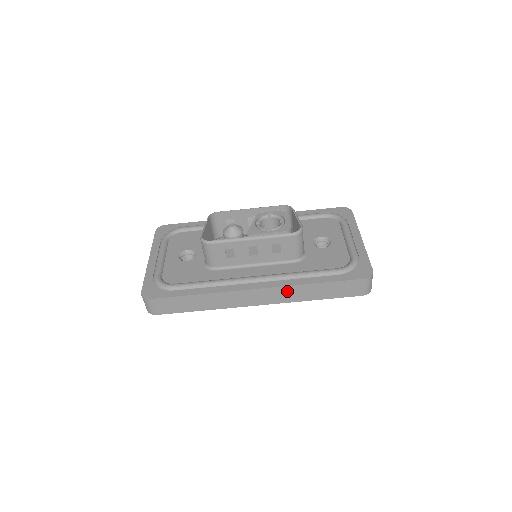
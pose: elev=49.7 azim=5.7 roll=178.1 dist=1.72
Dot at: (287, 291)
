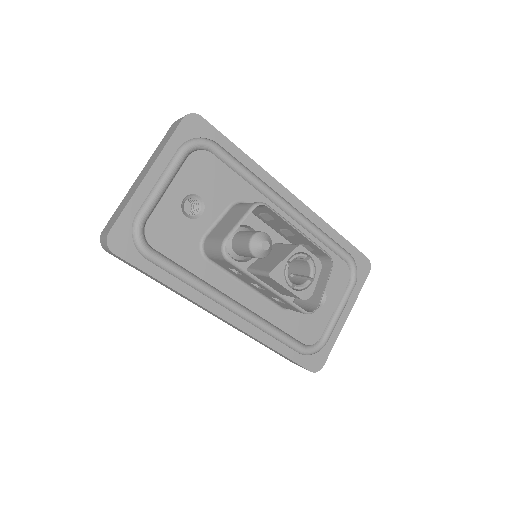
Dot at: occluded
